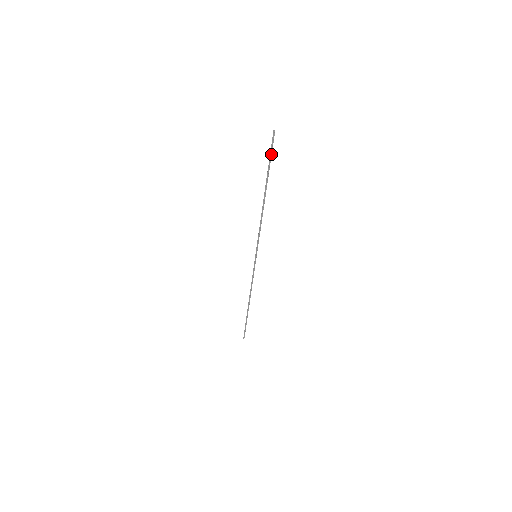
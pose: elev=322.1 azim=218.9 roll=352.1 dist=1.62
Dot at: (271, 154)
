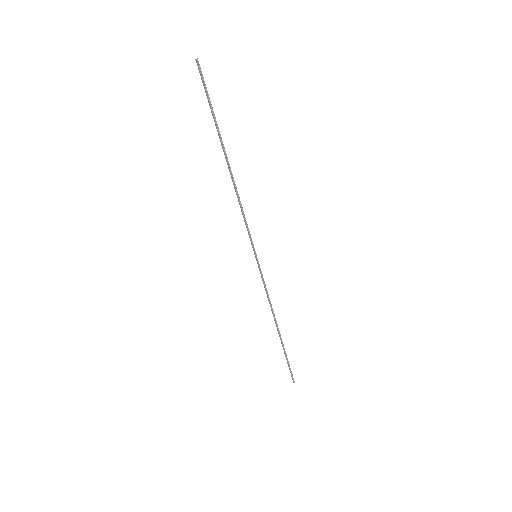
Dot at: (208, 97)
